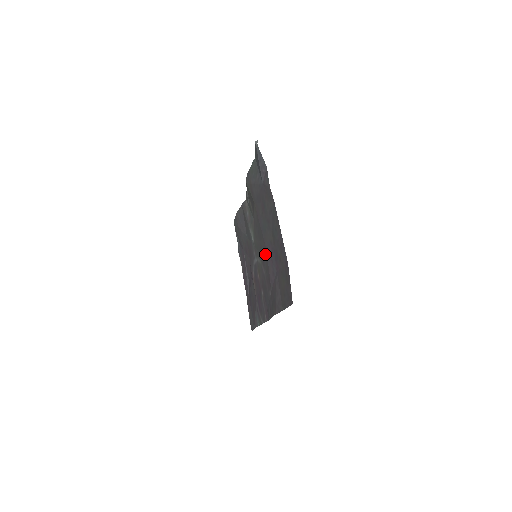
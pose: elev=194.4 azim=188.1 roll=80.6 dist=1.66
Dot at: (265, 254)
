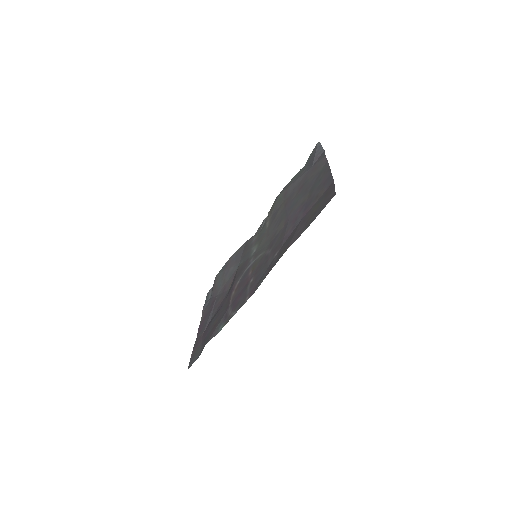
Dot at: (283, 228)
